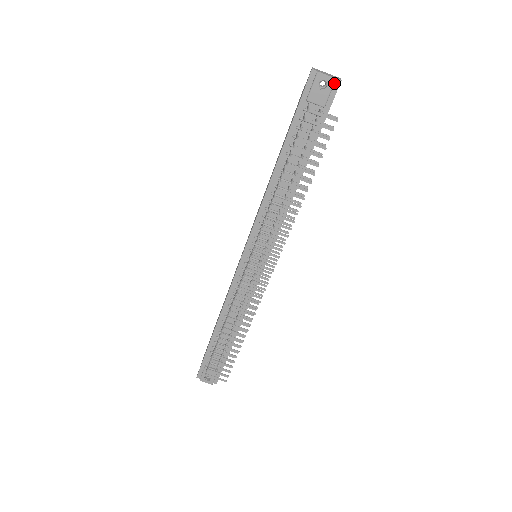
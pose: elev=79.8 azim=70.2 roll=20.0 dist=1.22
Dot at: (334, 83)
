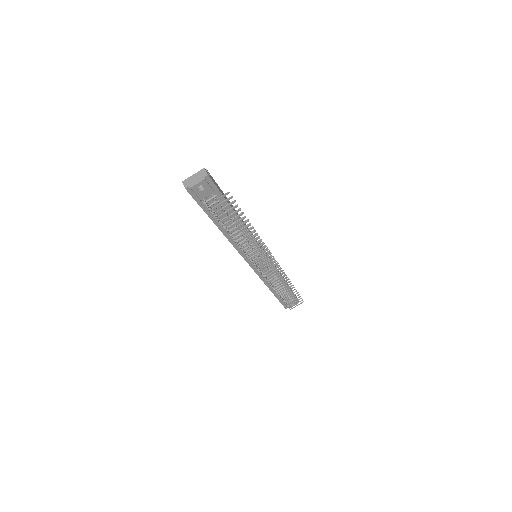
Dot at: (205, 180)
